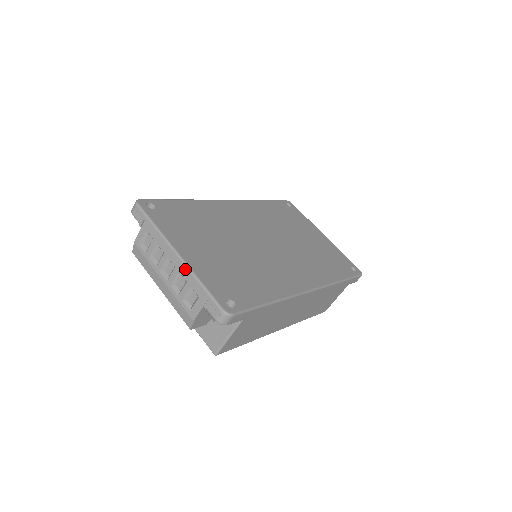
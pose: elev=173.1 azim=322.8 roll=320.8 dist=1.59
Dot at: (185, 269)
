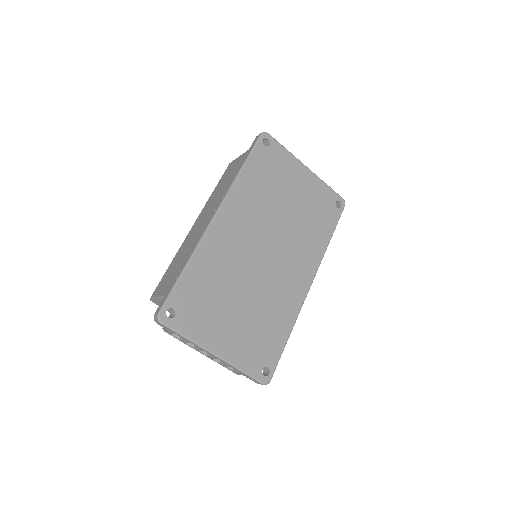
Dot at: occluded
